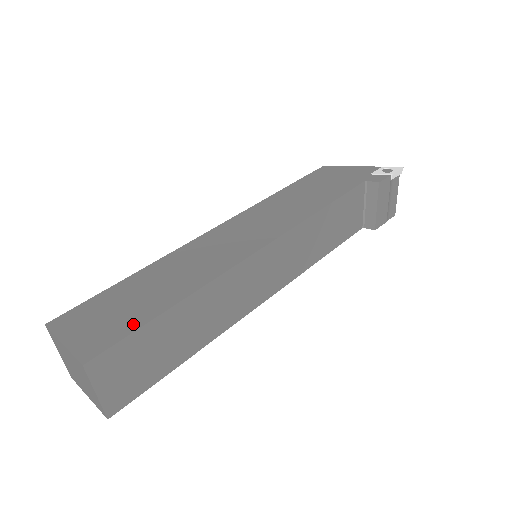
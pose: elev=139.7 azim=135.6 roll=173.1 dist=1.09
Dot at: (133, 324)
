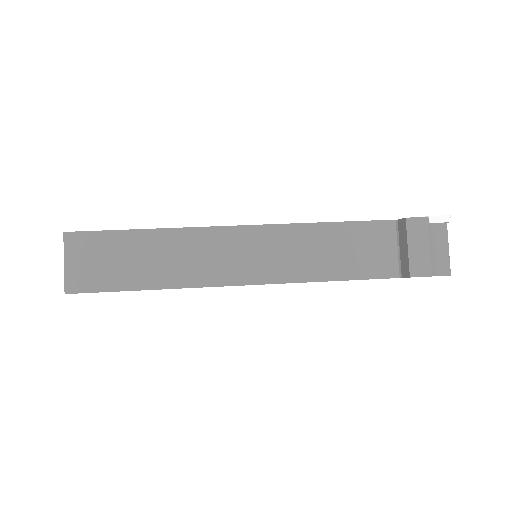
Dot at: (112, 231)
